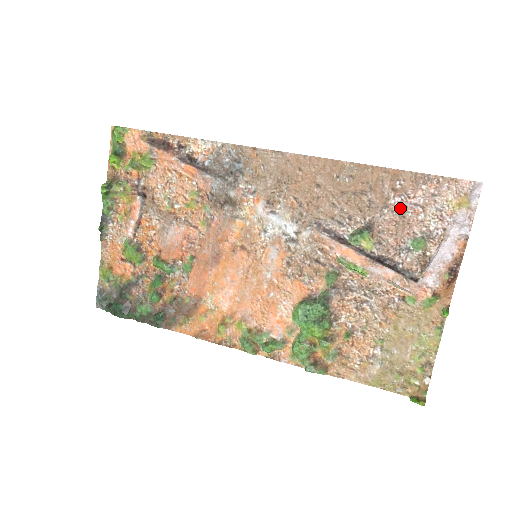
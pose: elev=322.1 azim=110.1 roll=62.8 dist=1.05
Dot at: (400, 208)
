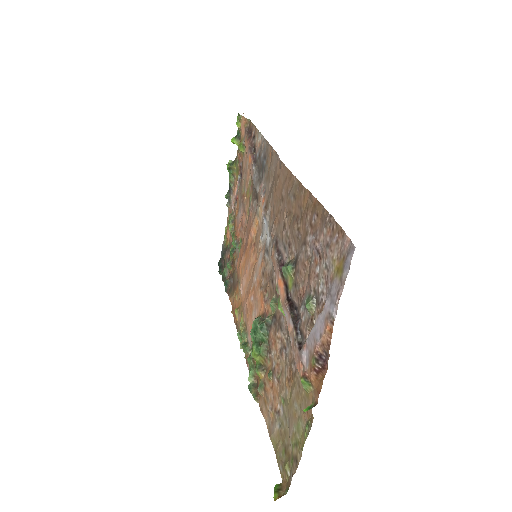
Dot at: (311, 250)
